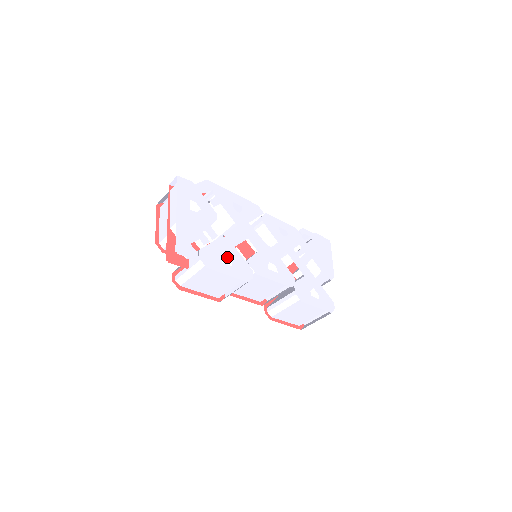
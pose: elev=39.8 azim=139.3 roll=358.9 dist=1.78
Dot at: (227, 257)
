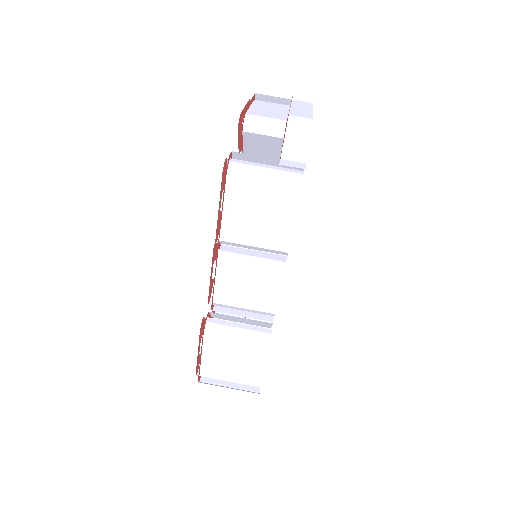
Dot at: occluded
